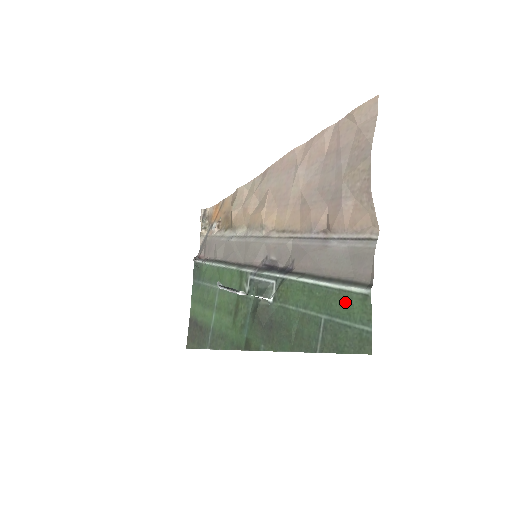
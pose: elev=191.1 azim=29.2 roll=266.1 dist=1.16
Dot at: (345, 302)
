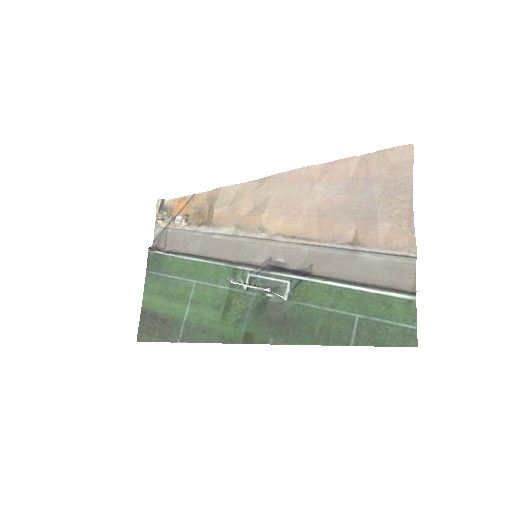
Dot at: (385, 305)
